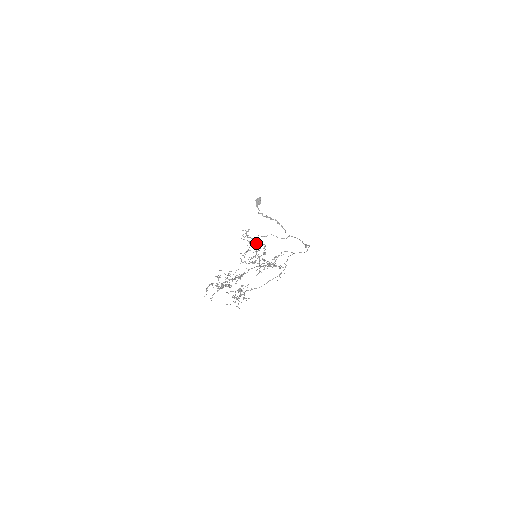
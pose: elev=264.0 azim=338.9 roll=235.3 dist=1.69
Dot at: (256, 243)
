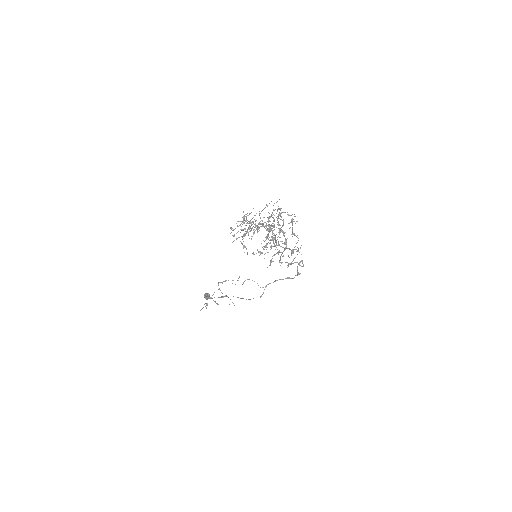
Dot at: (239, 276)
